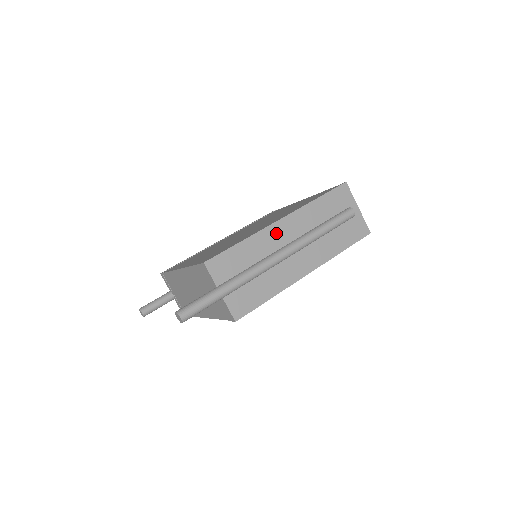
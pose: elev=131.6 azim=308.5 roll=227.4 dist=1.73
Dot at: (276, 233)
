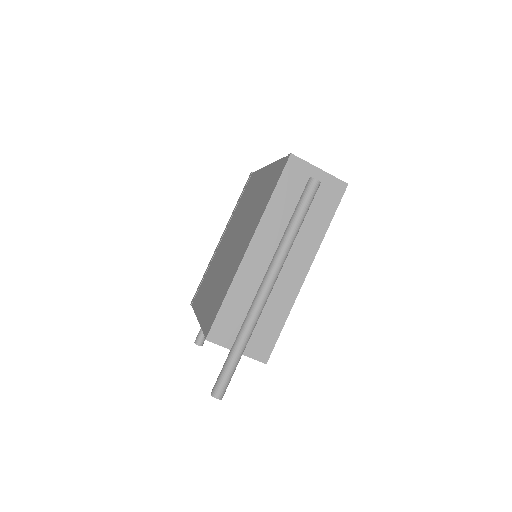
Dot at: (252, 263)
